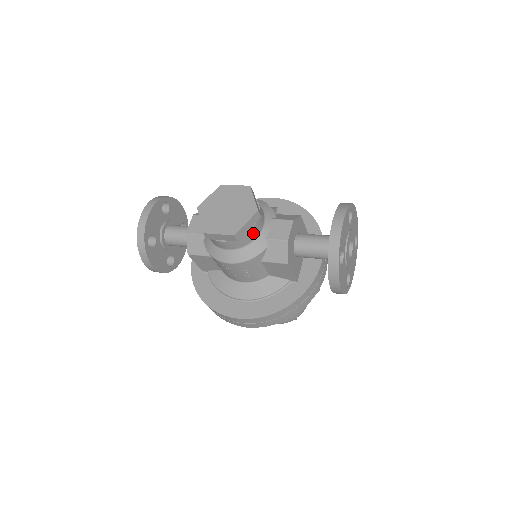
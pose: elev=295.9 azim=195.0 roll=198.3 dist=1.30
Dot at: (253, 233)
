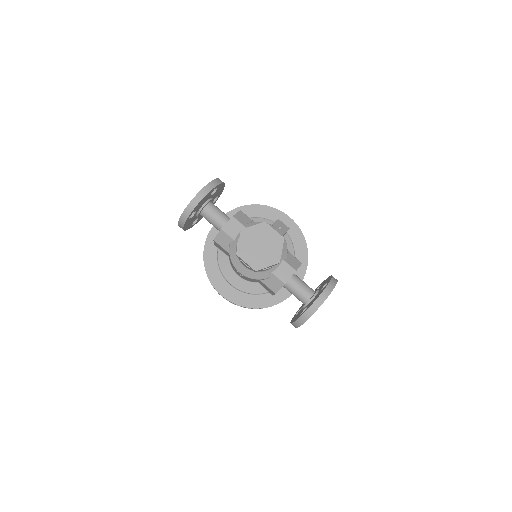
Dot at: (267, 269)
